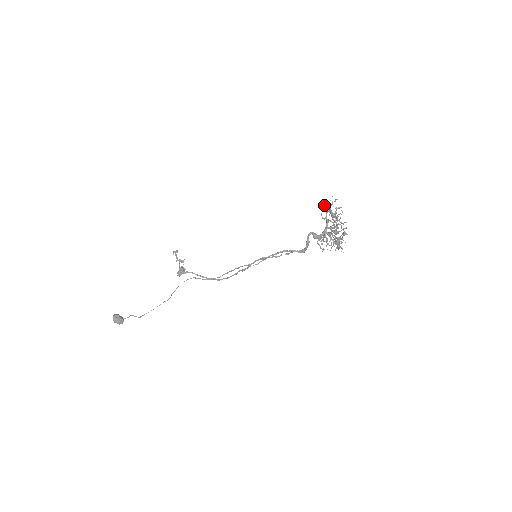
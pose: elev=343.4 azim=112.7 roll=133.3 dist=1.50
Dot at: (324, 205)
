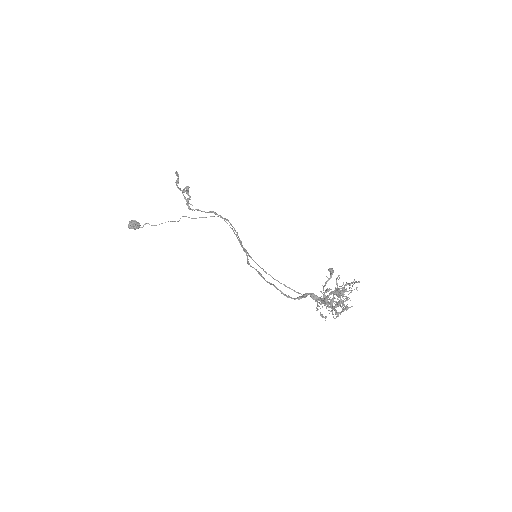
Dot at: (321, 301)
